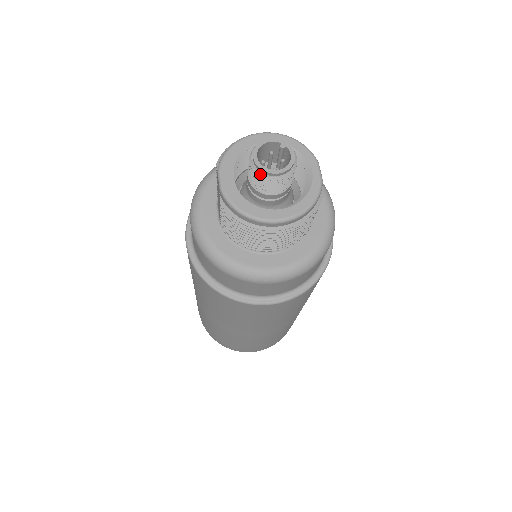
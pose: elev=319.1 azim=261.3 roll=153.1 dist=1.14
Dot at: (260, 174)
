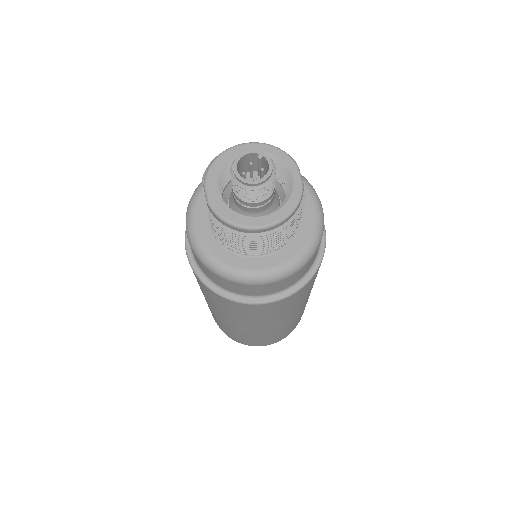
Dot at: (242, 186)
